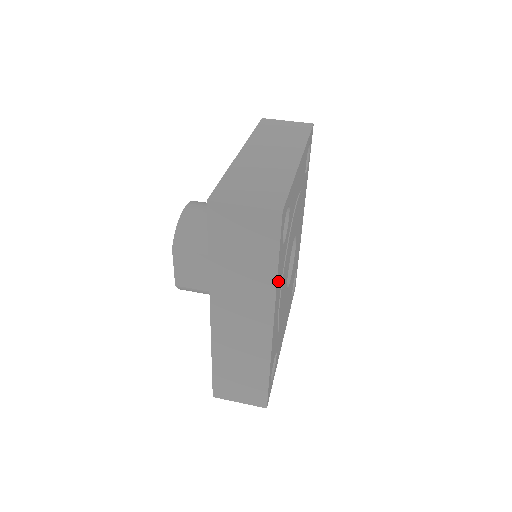
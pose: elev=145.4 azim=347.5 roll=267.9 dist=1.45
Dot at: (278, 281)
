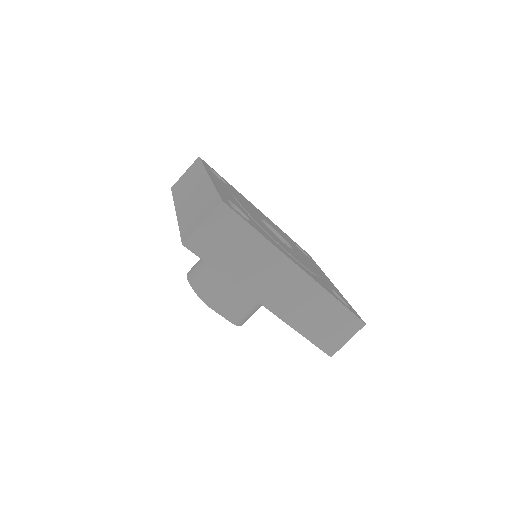
Dot at: occluded
